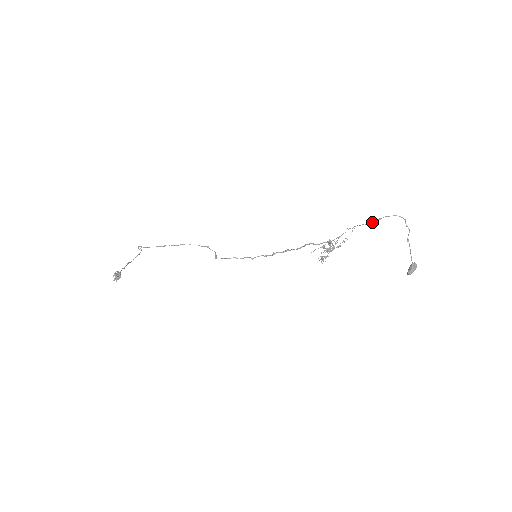
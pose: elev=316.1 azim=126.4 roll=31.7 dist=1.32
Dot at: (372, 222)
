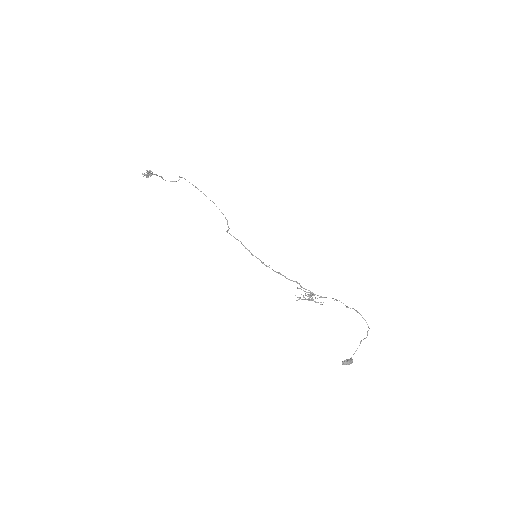
Dot at: occluded
